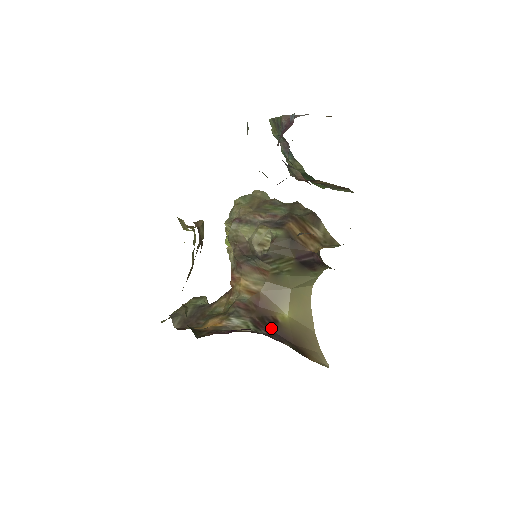
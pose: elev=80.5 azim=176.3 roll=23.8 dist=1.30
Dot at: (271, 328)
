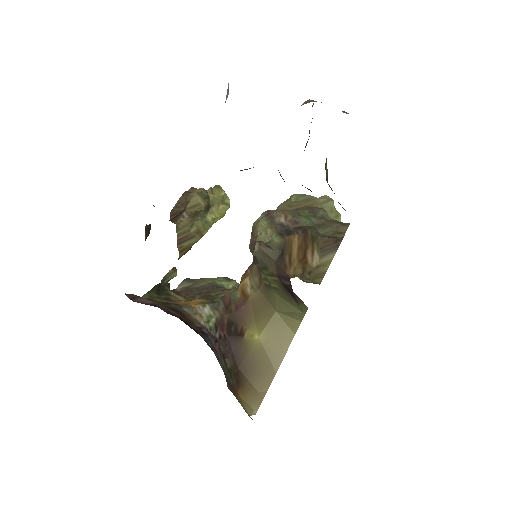
Dot at: (230, 337)
